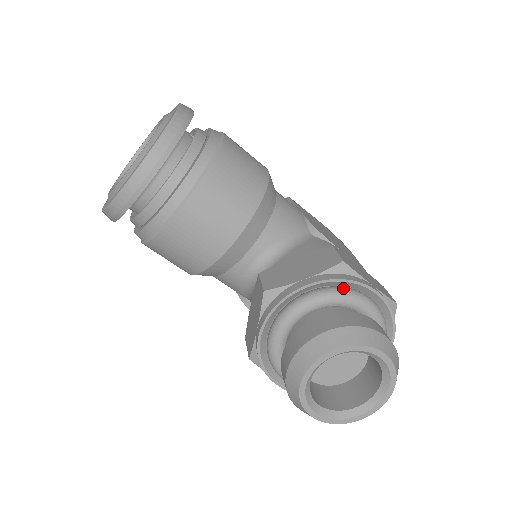
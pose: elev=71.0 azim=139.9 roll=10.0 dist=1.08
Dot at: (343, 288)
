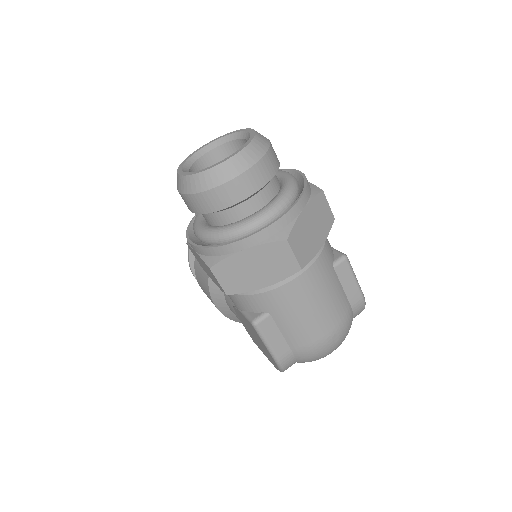
Dot at: occluded
